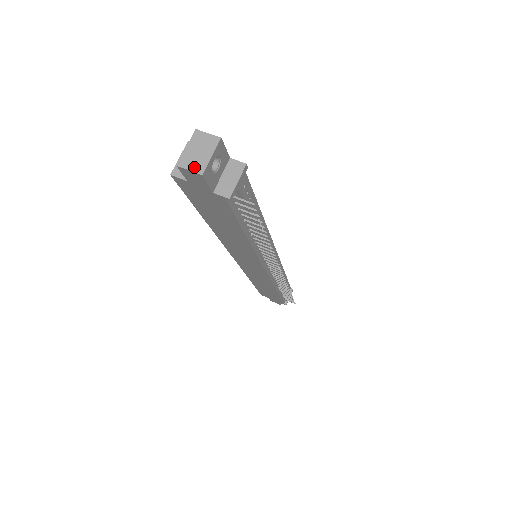
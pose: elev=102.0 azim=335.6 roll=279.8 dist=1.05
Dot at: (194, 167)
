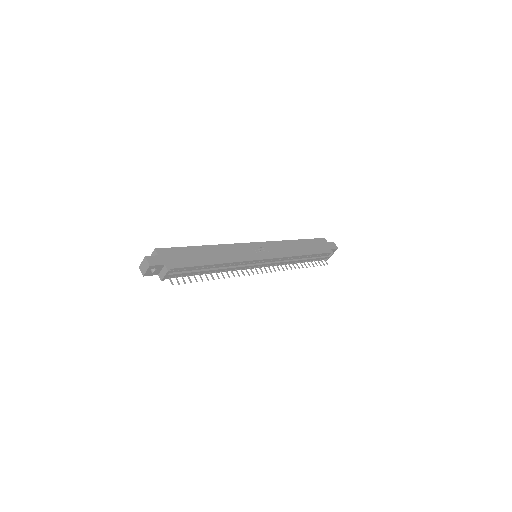
Dot at: (142, 272)
